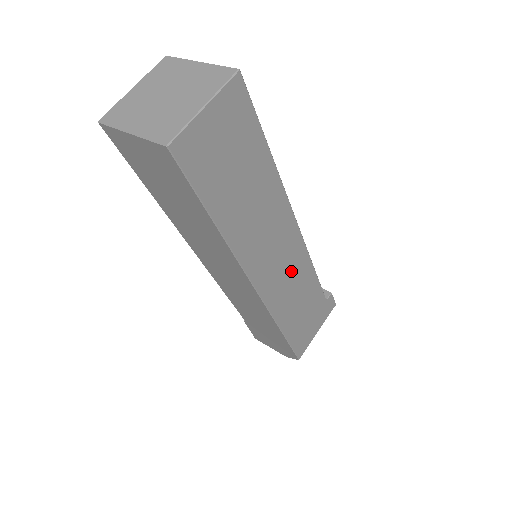
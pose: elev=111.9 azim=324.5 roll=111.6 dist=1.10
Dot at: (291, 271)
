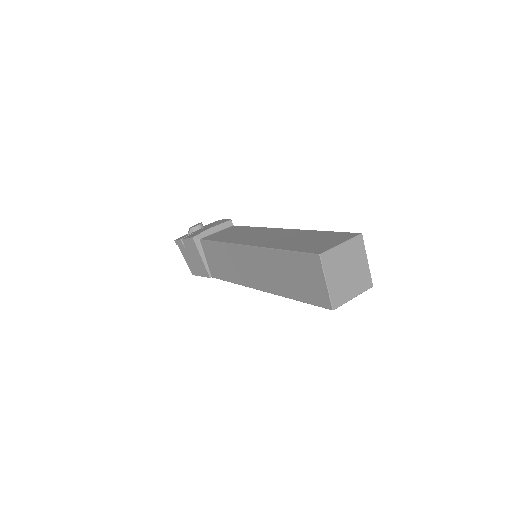
Dot at: occluded
